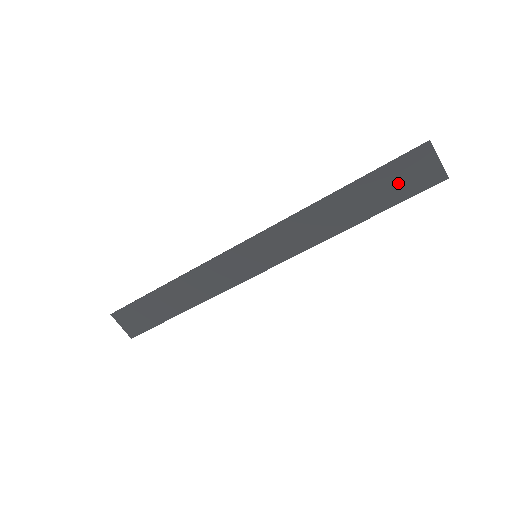
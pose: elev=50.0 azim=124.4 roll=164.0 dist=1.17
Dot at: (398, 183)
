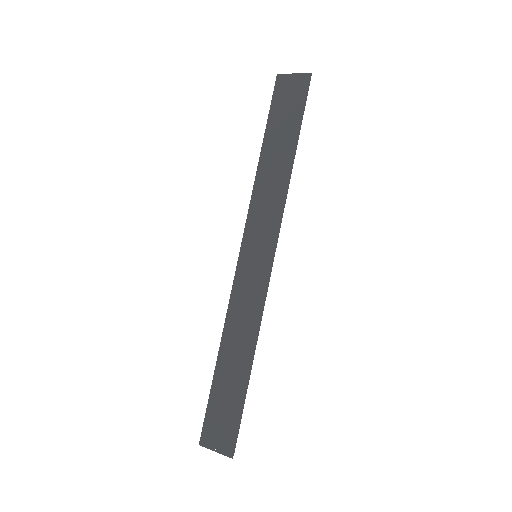
Dot at: (288, 109)
